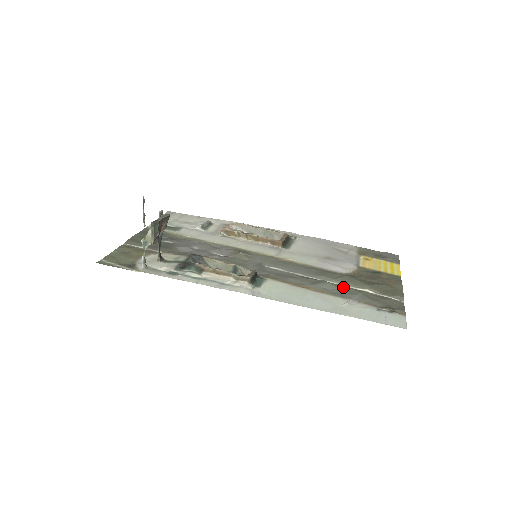
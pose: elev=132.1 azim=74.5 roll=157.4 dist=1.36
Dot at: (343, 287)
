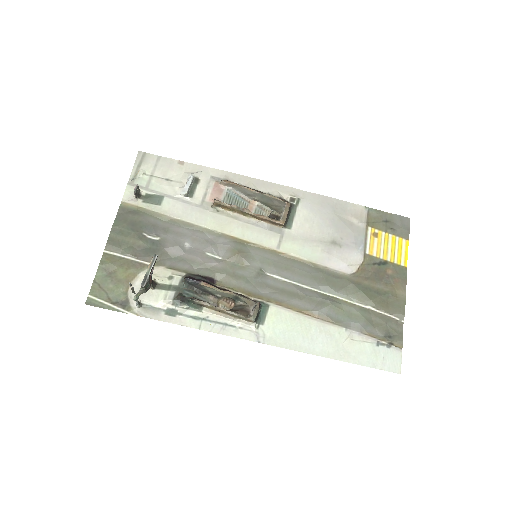
Dot at: (347, 307)
